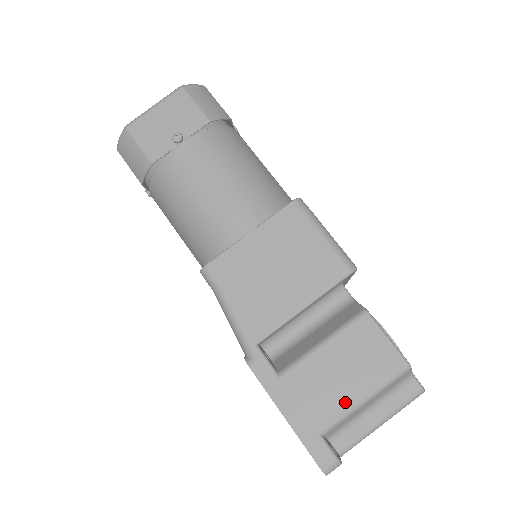
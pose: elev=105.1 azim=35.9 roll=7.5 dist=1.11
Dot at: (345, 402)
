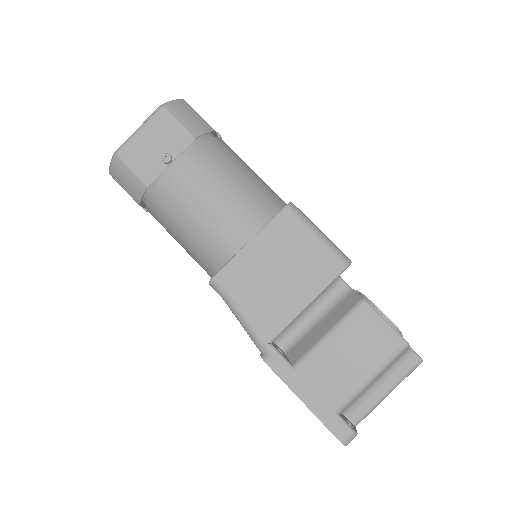
Dot at: (355, 383)
